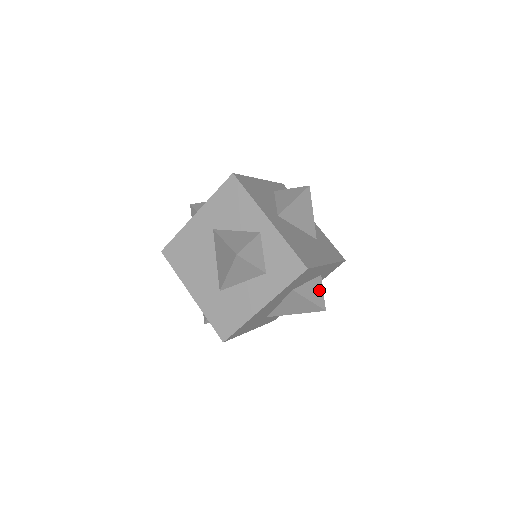
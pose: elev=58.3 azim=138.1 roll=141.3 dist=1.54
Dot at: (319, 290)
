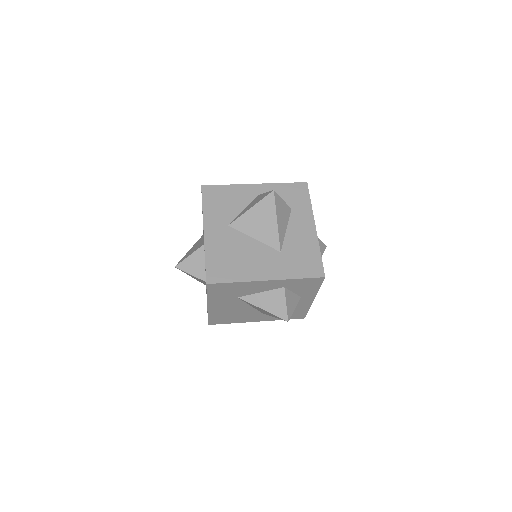
Dot at: occluded
